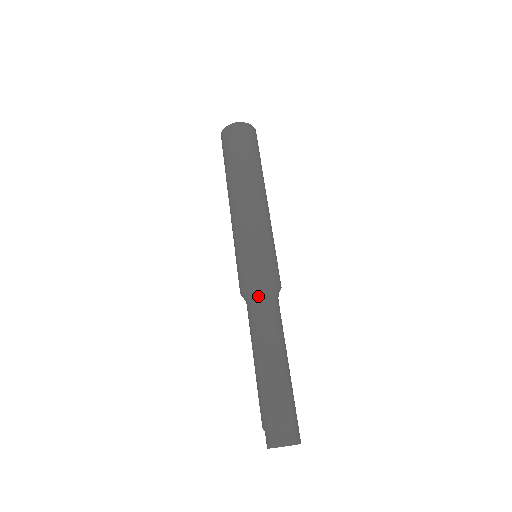
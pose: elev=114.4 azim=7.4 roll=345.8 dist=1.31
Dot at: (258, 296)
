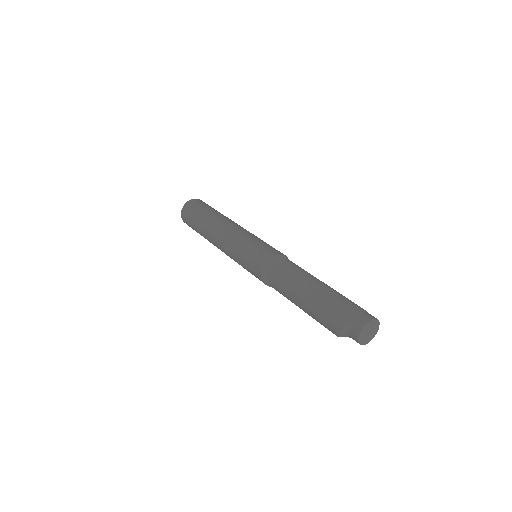
Dot at: (282, 260)
